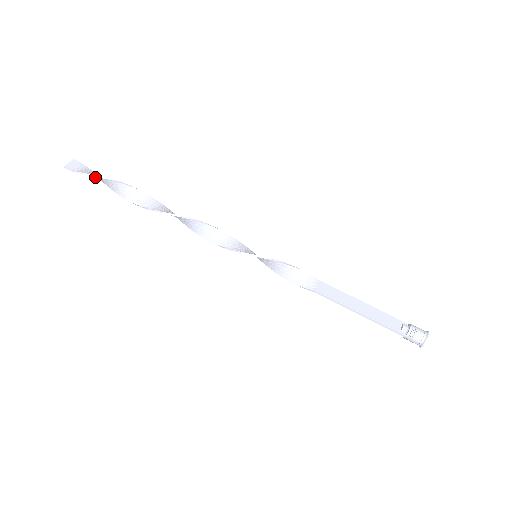
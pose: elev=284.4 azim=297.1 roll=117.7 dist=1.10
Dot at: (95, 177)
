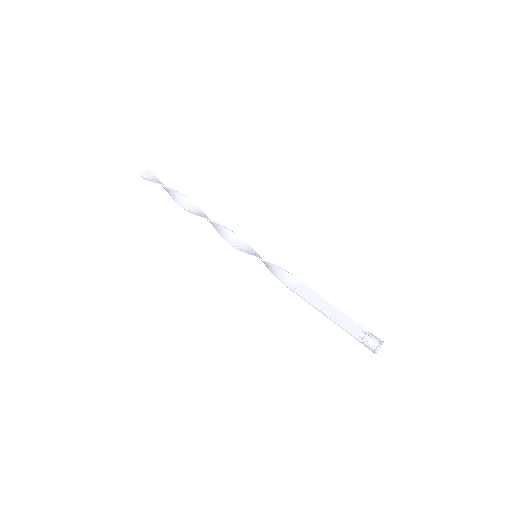
Dot at: (158, 184)
